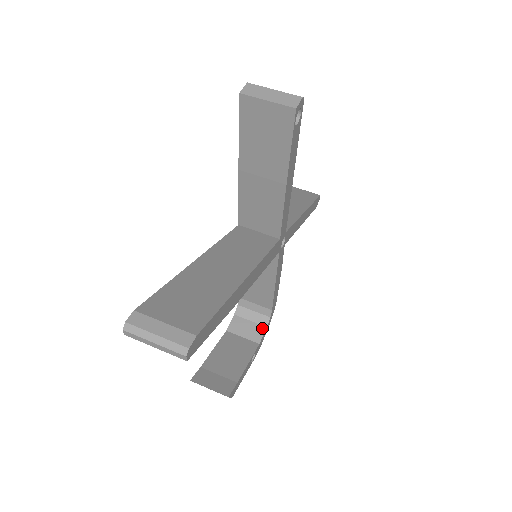
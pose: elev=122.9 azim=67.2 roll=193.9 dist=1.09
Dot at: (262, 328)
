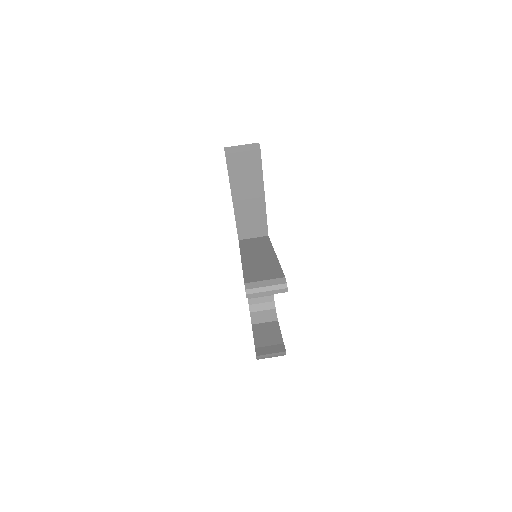
Dot at: (273, 311)
